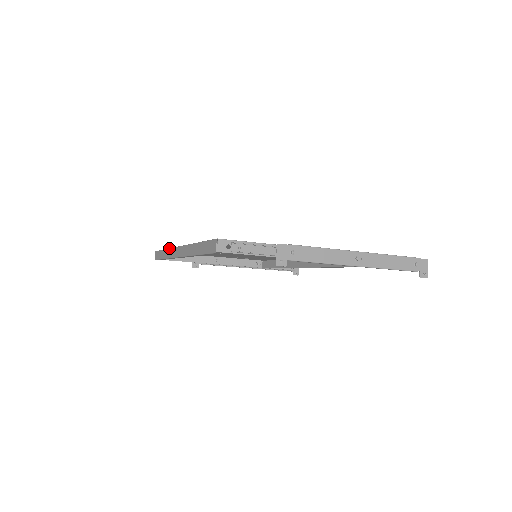
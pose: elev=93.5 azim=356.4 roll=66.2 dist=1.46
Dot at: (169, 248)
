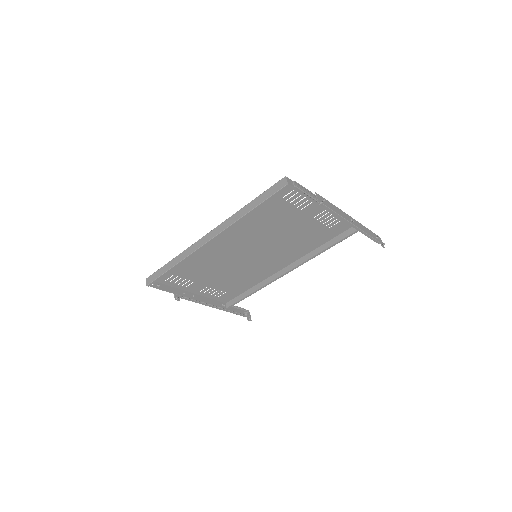
Dot at: (185, 250)
